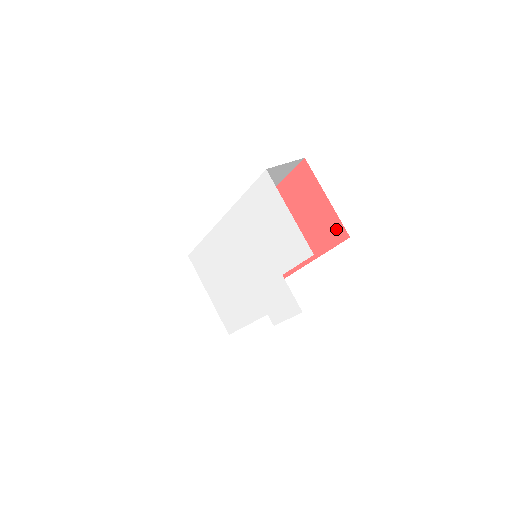
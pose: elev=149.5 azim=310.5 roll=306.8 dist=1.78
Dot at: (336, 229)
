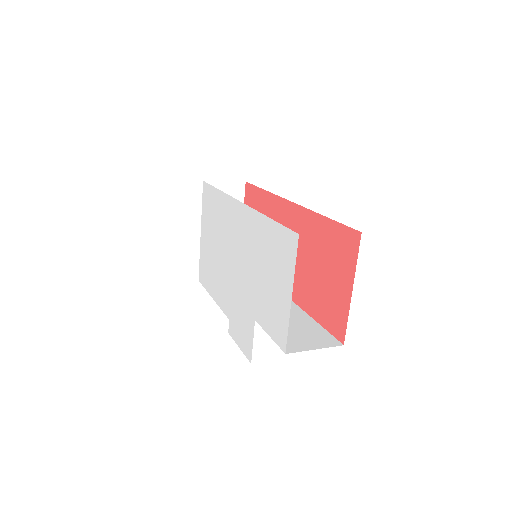
Dot at: (339, 322)
